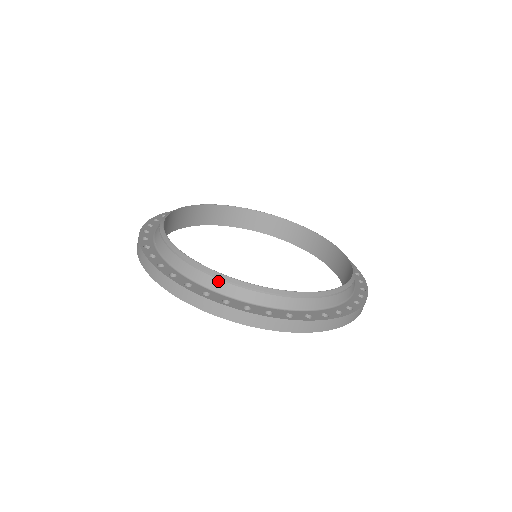
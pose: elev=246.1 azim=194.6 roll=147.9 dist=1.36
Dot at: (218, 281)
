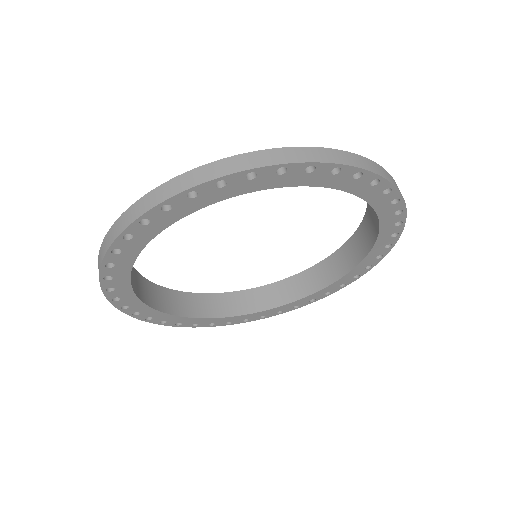
Dot at: occluded
